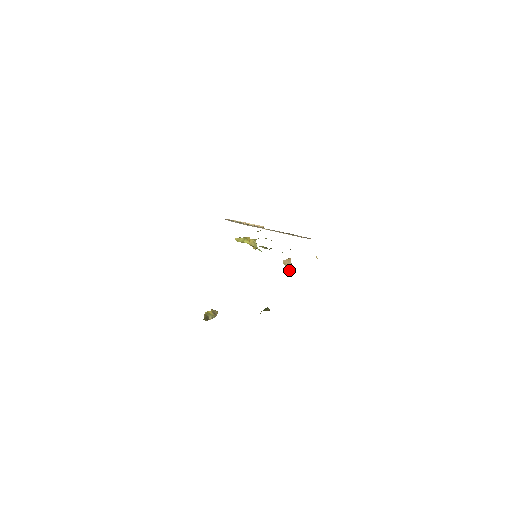
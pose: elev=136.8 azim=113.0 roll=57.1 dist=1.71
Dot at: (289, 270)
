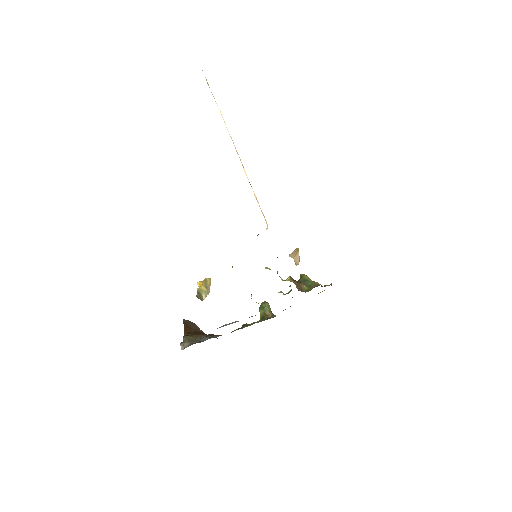
Dot at: (295, 264)
